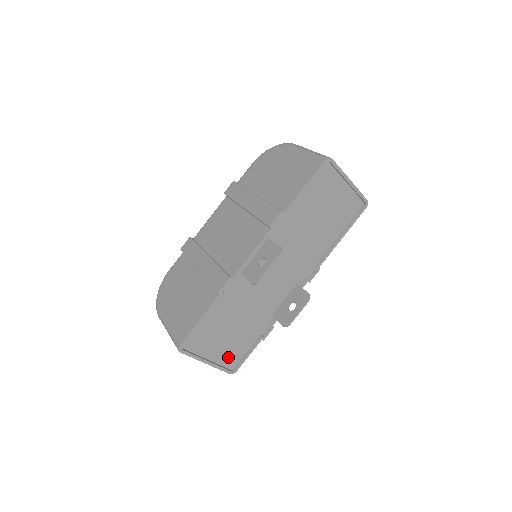
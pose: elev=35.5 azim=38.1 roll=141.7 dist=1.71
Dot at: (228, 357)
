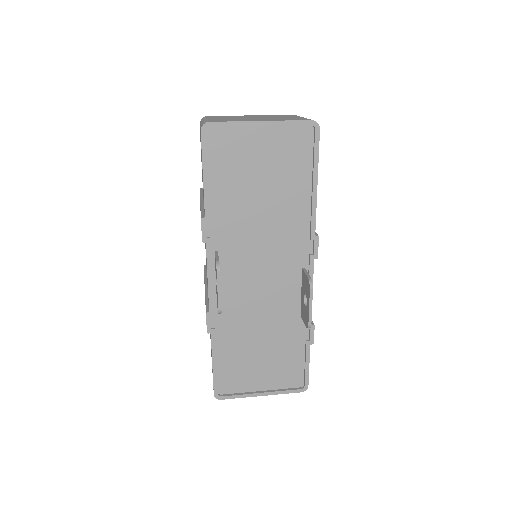
Dot at: (285, 378)
